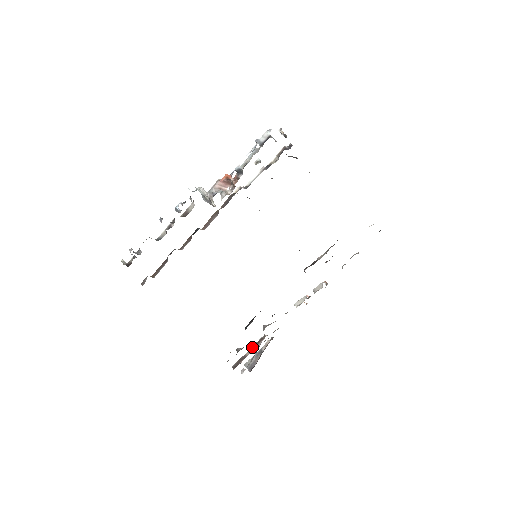
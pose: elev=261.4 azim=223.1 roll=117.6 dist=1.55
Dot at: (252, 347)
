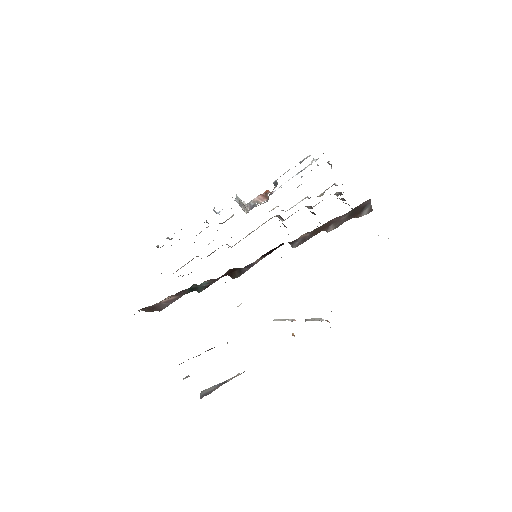
Dot at: (207, 350)
